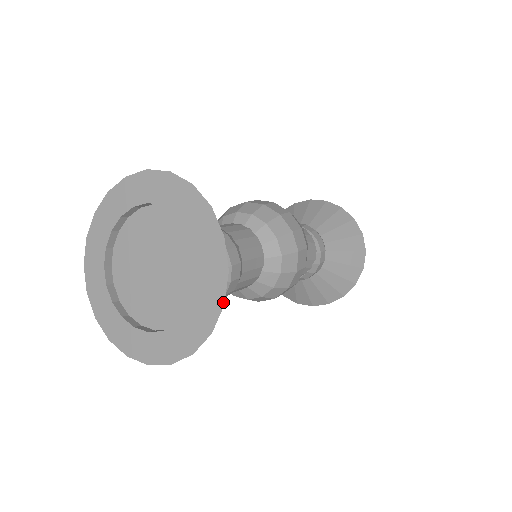
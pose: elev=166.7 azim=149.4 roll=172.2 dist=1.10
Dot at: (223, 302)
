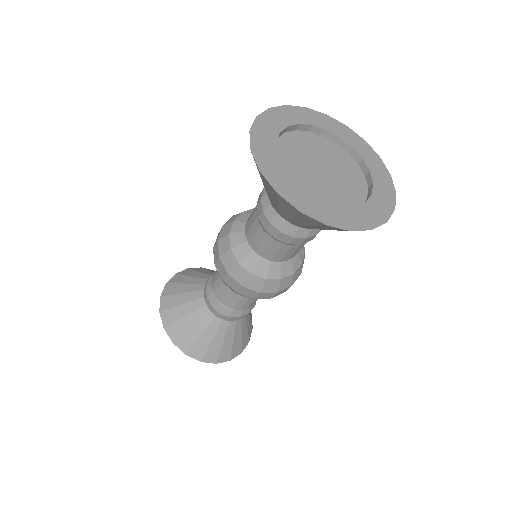
Dot at: (387, 220)
